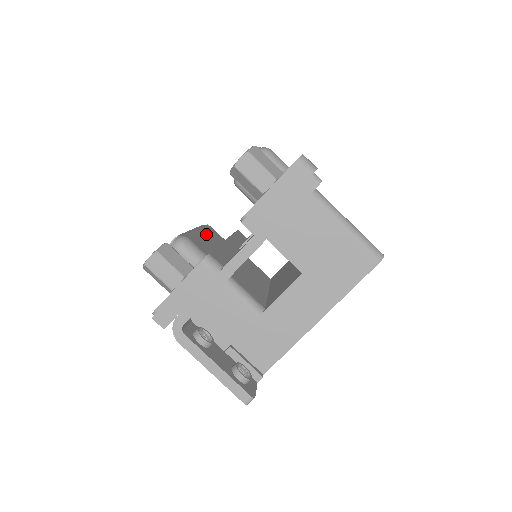
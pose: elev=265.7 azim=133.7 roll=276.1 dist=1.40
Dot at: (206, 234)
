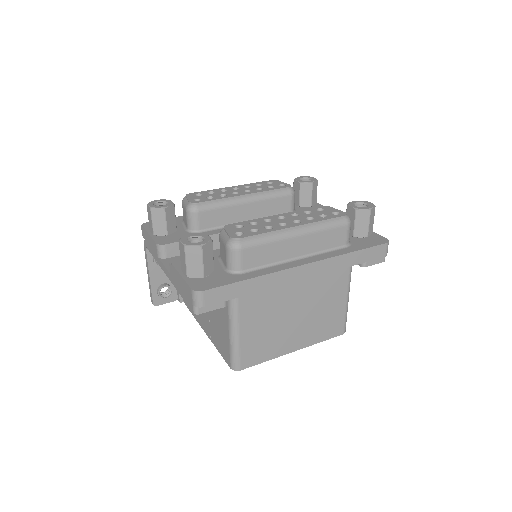
Dot at: (253, 206)
